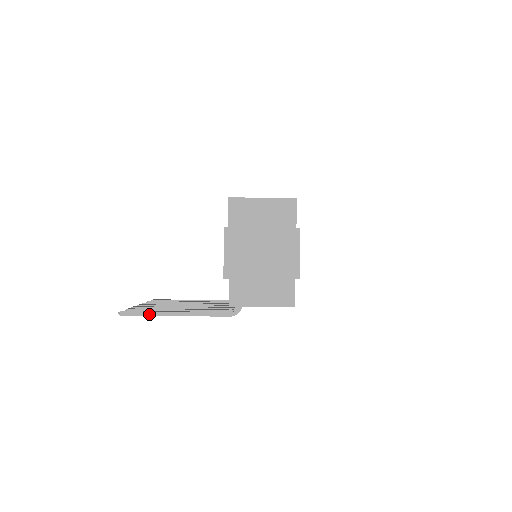
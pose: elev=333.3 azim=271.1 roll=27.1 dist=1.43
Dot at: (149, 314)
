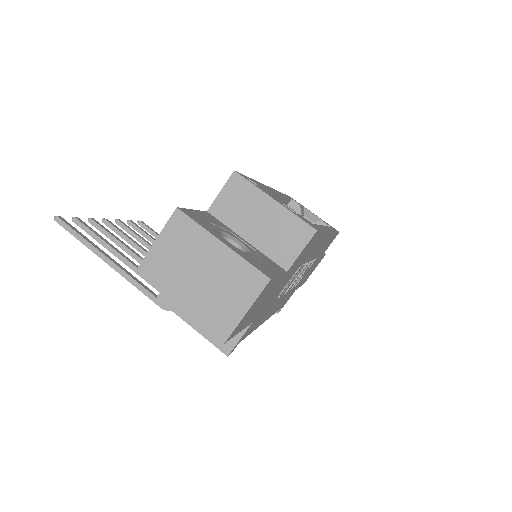
Dot at: (82, 240)
